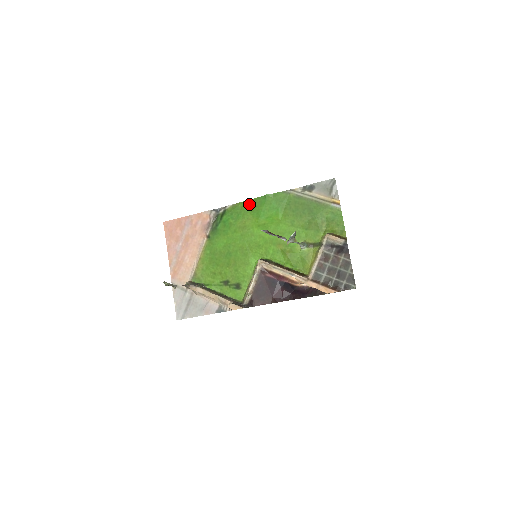
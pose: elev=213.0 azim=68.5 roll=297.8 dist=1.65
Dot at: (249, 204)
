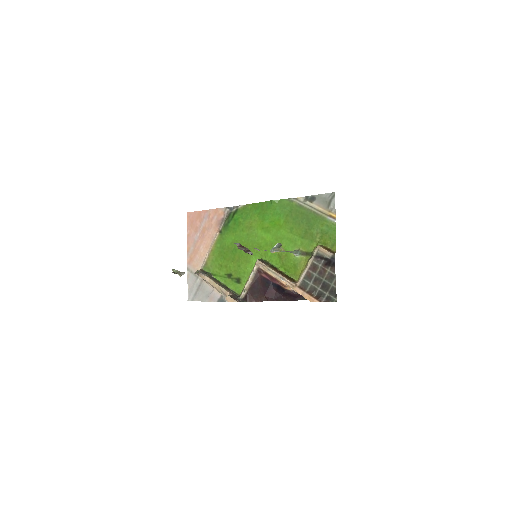
Dot at: (257, 207)
